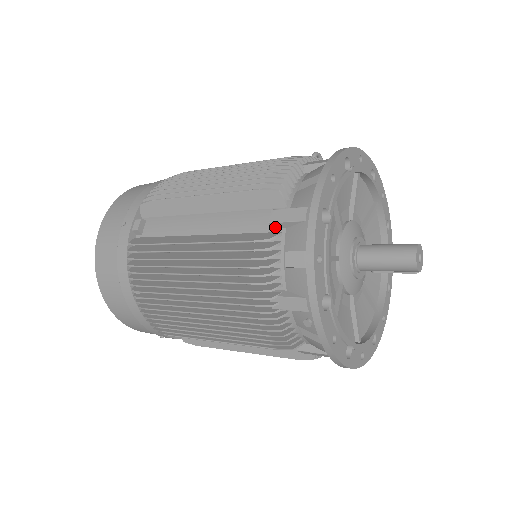
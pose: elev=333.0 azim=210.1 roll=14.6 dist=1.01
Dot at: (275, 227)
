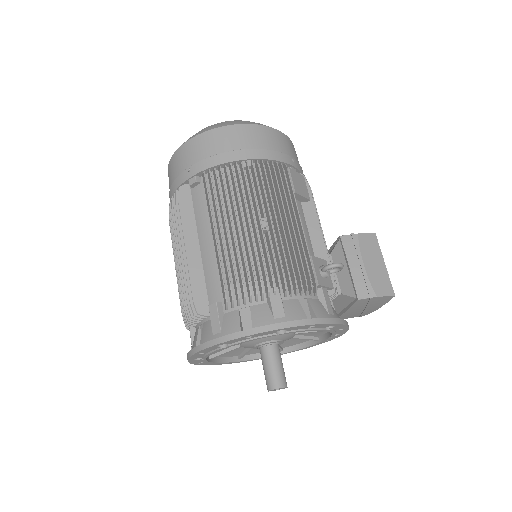
Dot at: (211, 309)
